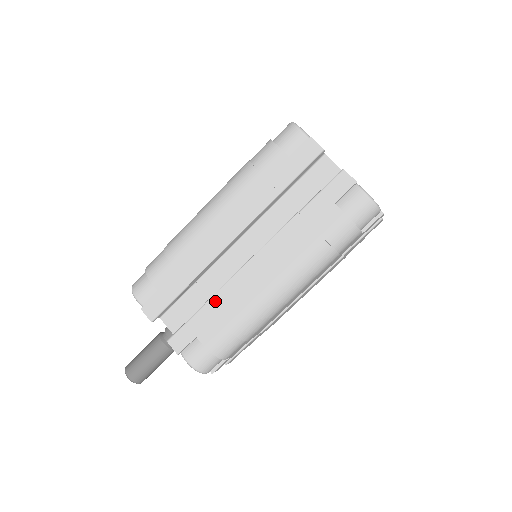
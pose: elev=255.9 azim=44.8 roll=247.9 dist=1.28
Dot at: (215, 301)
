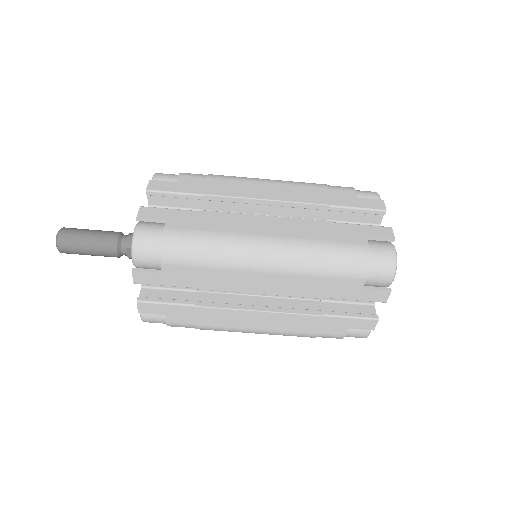
Dot at: (210, 214)
